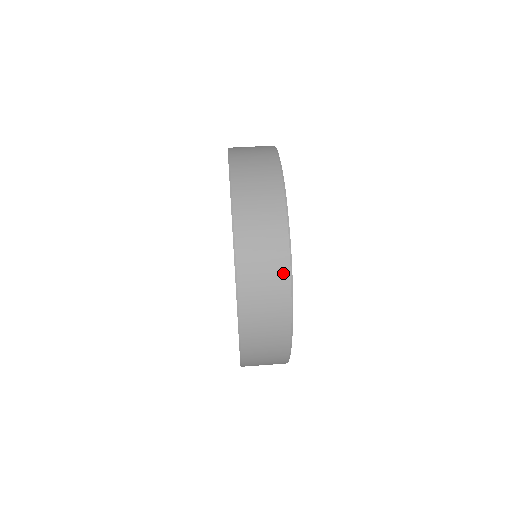
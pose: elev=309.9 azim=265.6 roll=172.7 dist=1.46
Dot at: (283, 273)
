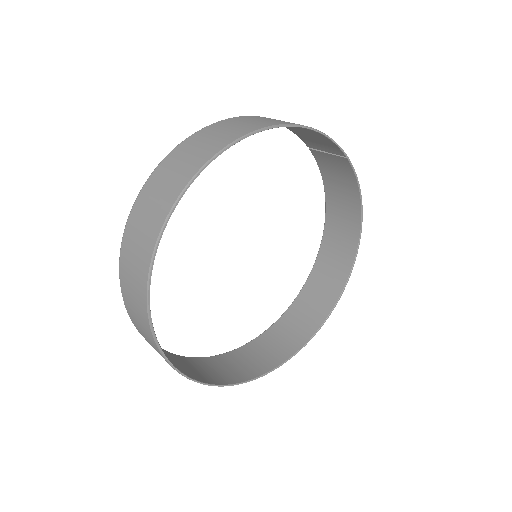
Dot at: (142, 297)
